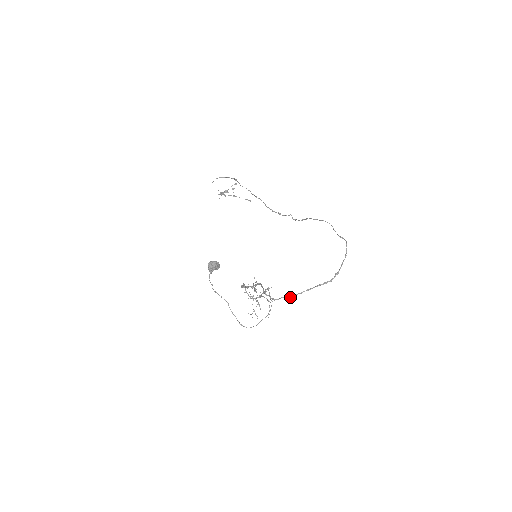
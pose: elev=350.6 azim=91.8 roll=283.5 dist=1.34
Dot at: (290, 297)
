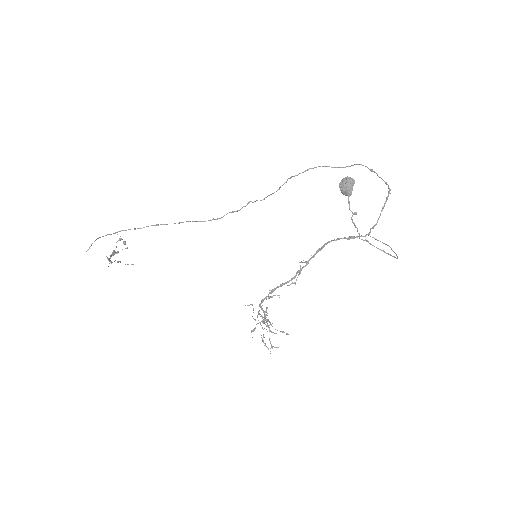
Dot at: (376, 224)
